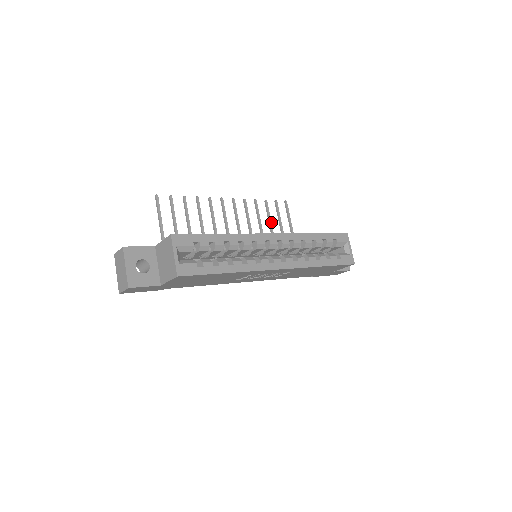
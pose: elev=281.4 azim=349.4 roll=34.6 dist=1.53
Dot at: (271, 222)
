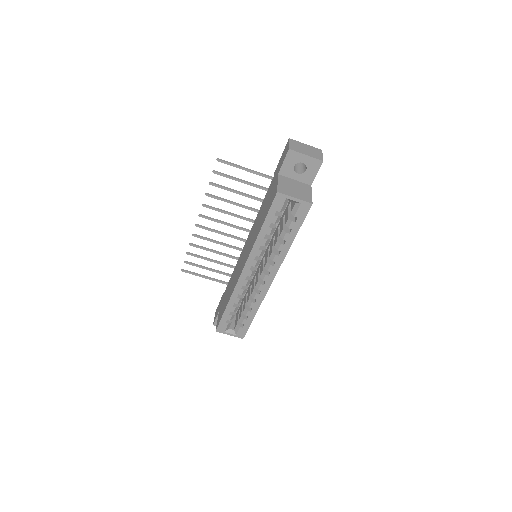
Dot at: (233, 191)
